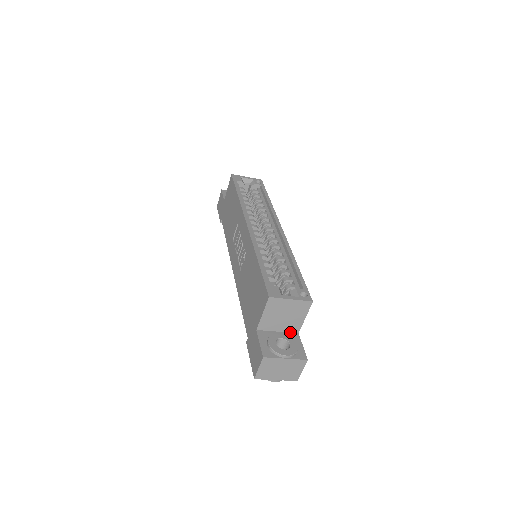
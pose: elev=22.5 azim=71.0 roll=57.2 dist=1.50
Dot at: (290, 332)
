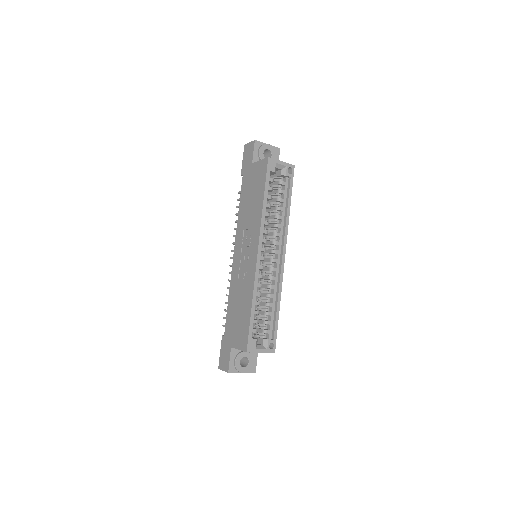
Dot at: occluded
